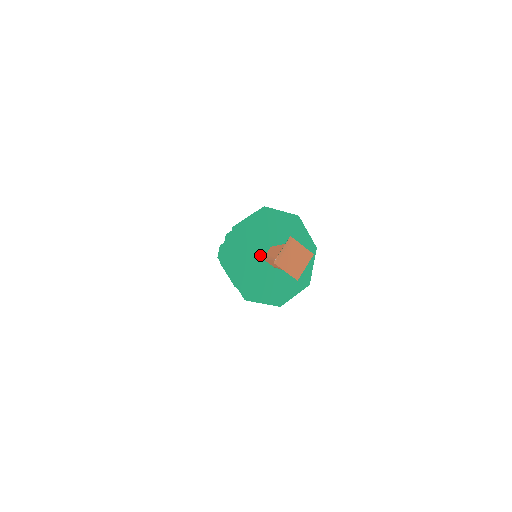
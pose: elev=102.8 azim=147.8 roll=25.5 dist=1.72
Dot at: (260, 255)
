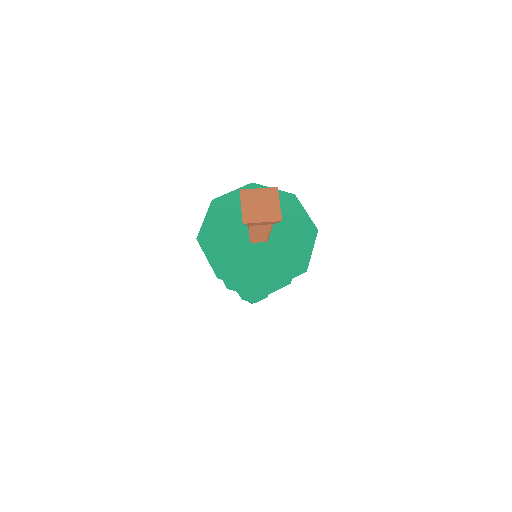
Dot at: occluded
